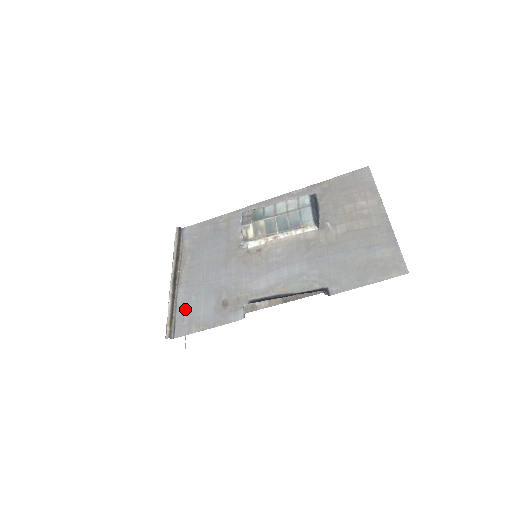
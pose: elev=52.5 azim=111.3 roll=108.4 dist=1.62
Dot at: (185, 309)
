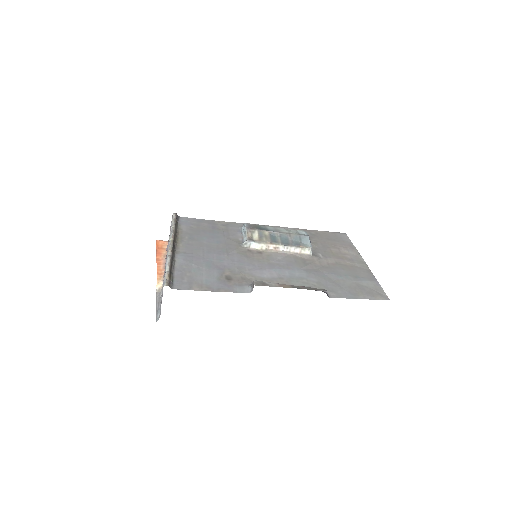
Dot at: (185, 271)
